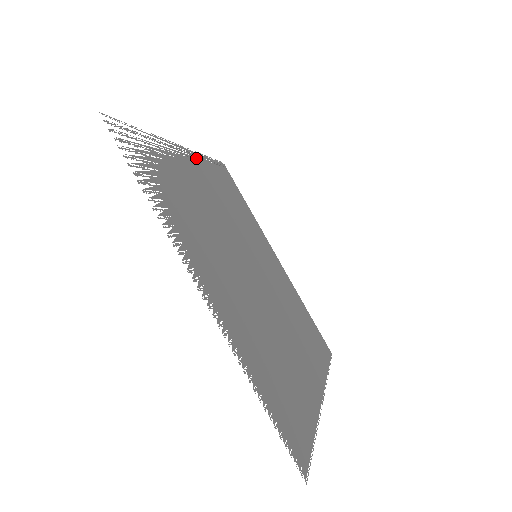
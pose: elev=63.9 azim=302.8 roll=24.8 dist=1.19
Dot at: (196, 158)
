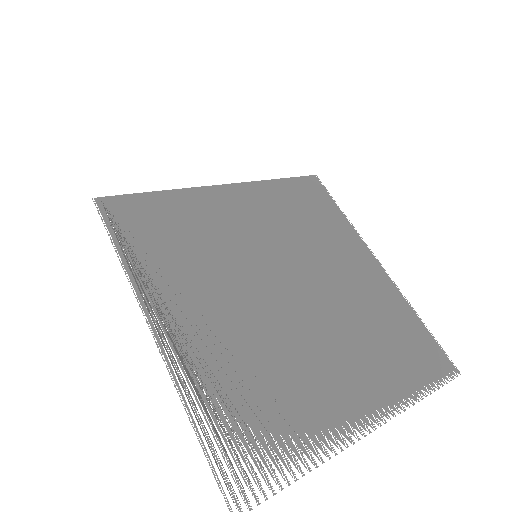
Dot at: (147, 298)
